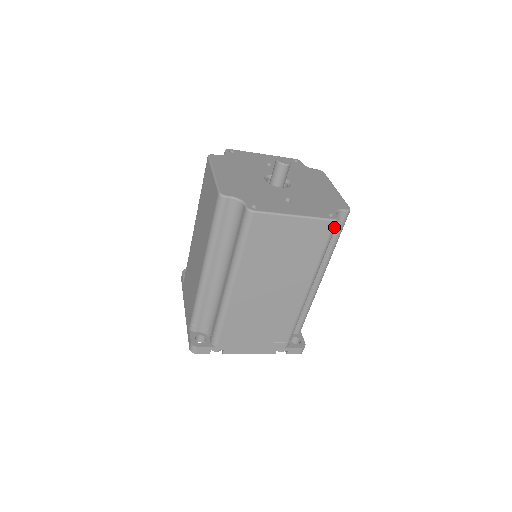
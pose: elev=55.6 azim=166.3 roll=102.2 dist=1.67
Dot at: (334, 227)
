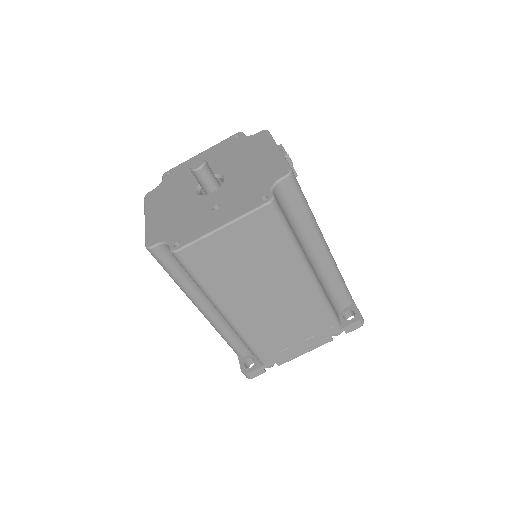
Dot at: (275, 209)
